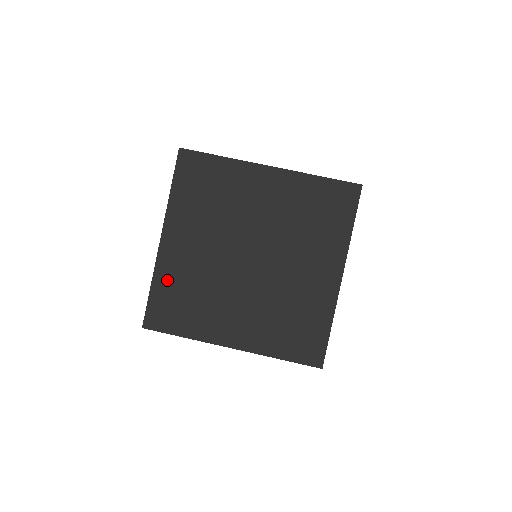
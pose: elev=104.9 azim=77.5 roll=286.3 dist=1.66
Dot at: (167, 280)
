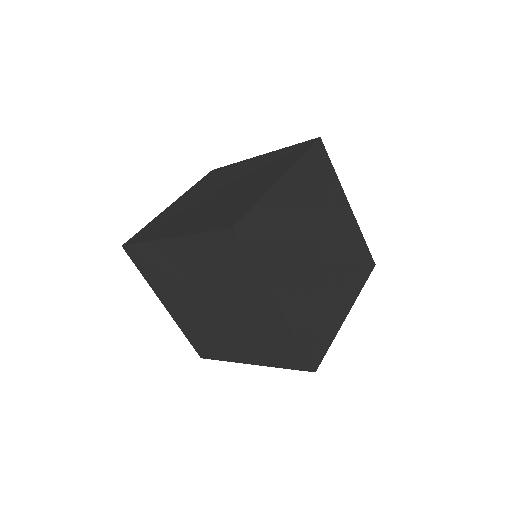
Dot at: (155, 253)
